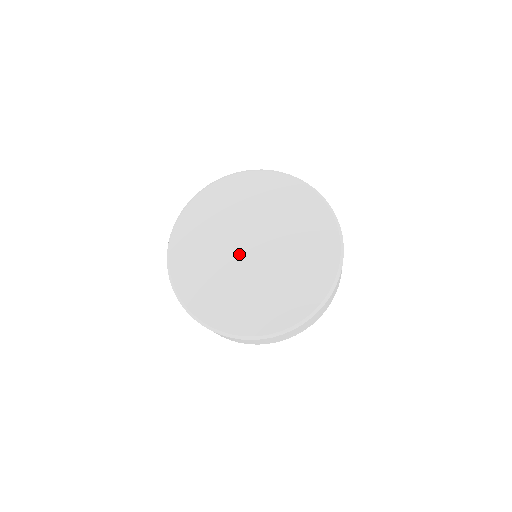
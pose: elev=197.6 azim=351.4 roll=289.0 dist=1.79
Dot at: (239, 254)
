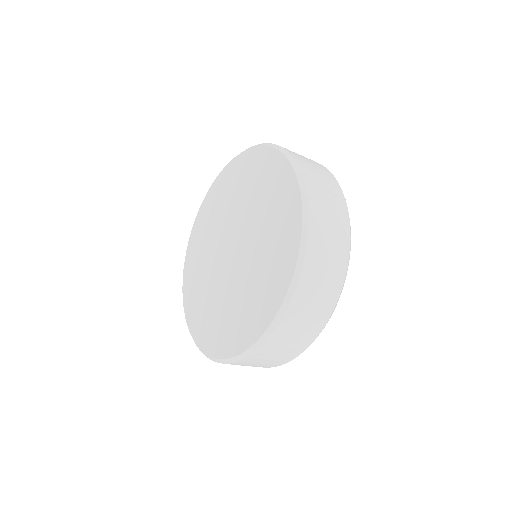
Dot at: (222, 257)
